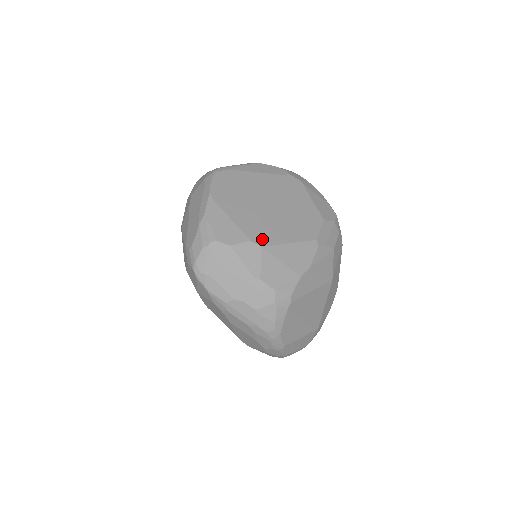
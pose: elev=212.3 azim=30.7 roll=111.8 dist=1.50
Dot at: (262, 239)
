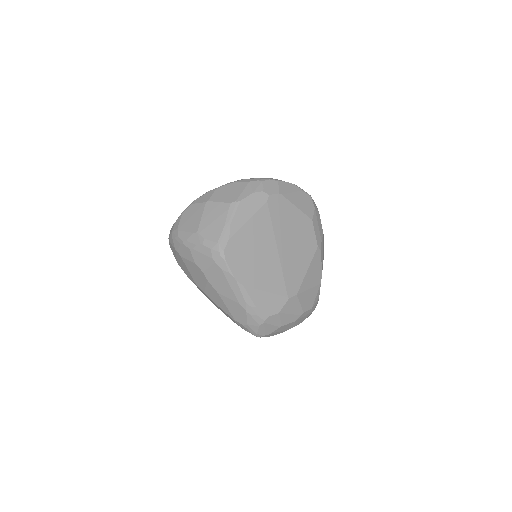
Dot at: (293, 288)
